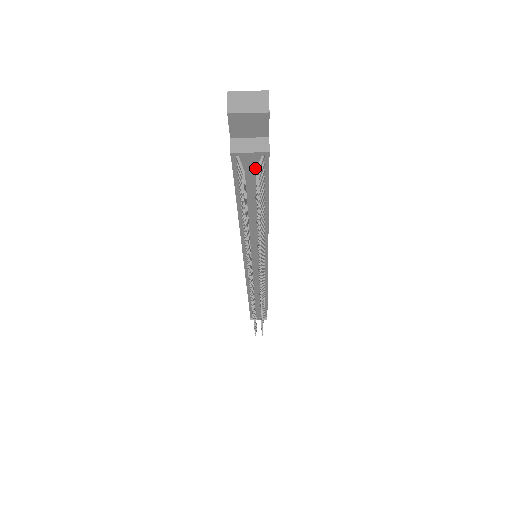
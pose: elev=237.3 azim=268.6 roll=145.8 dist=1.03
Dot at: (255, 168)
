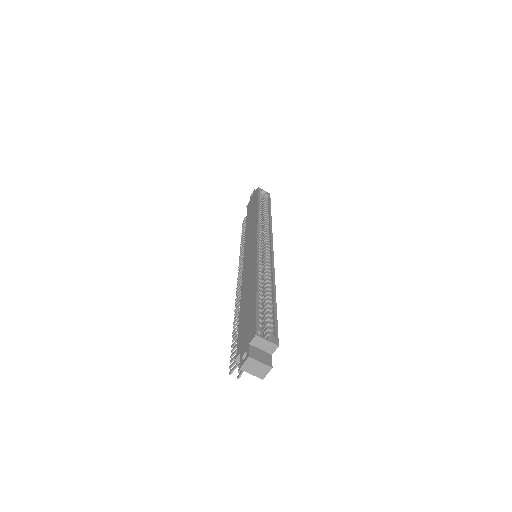
Dot at: occluded
